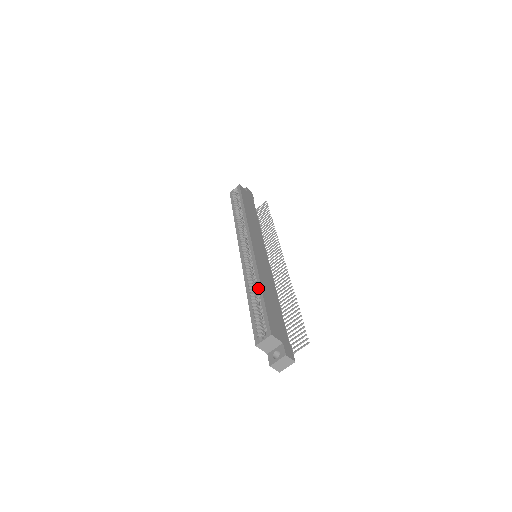
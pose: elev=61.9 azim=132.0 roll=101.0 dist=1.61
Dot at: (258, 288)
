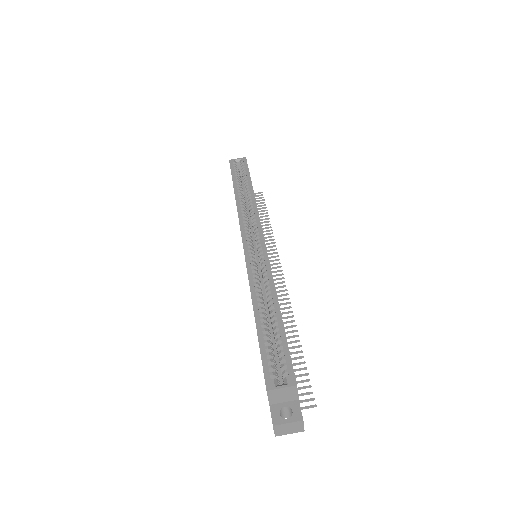
Dot at: (274, 306)
